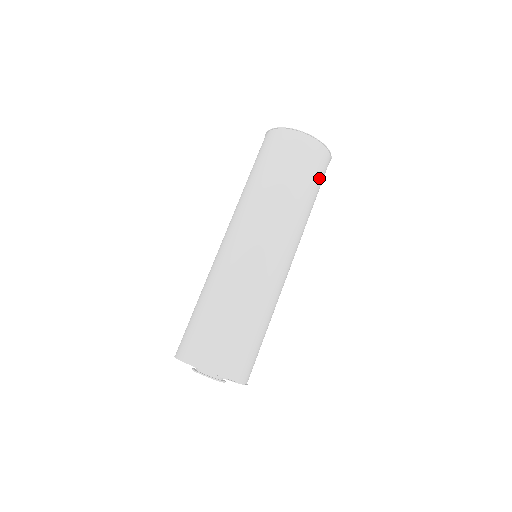
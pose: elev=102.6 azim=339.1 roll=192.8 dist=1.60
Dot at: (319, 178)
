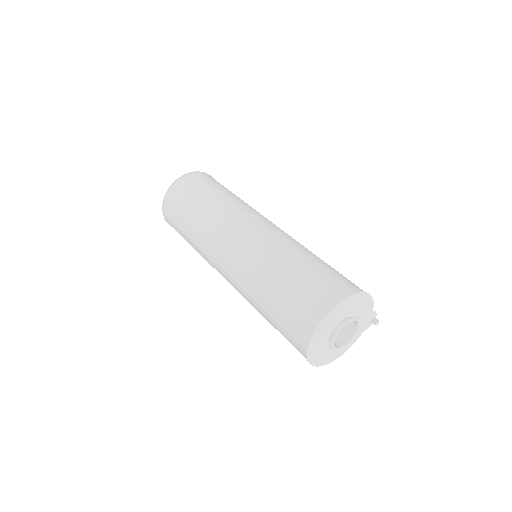
Dot at: (205, 185)
